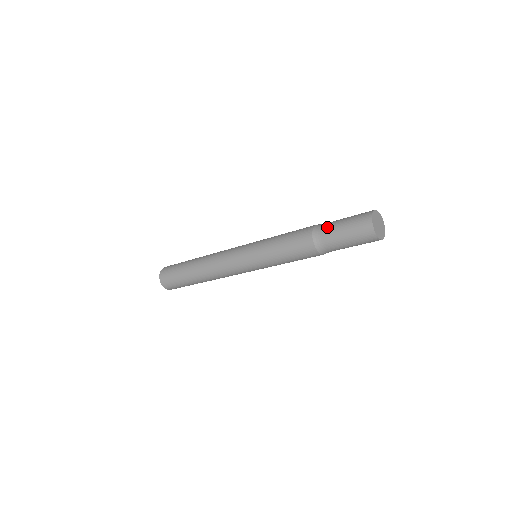
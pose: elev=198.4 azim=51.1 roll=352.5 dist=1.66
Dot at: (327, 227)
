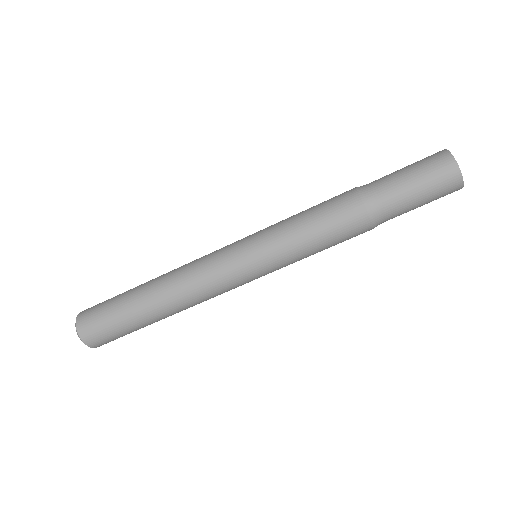
Dot at: occluded
